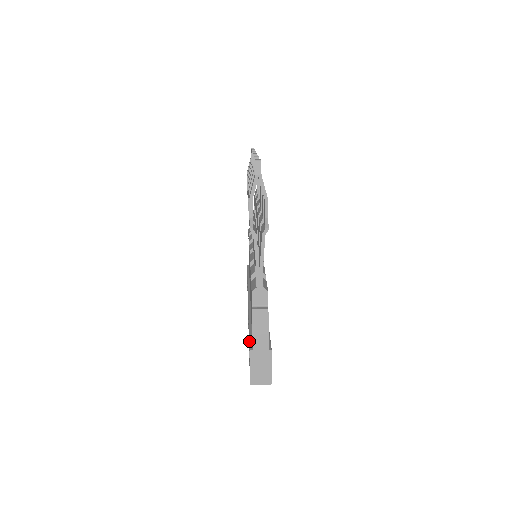
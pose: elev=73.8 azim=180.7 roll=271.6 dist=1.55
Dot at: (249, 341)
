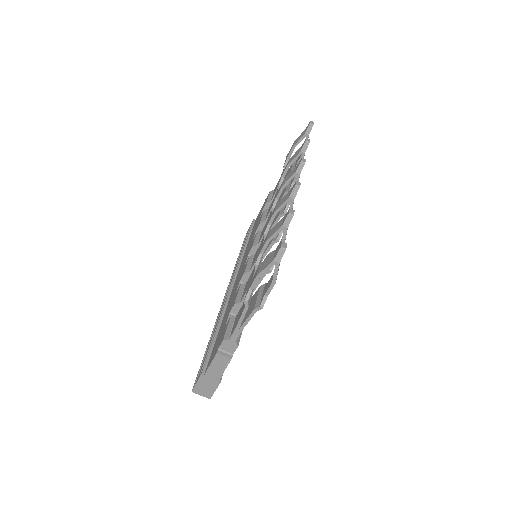
Dot at: (206, 359)
